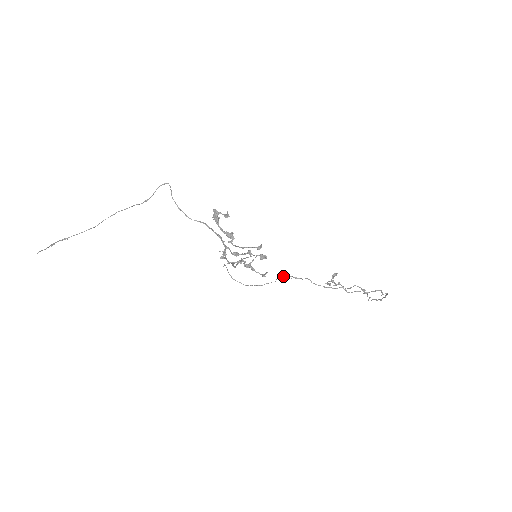
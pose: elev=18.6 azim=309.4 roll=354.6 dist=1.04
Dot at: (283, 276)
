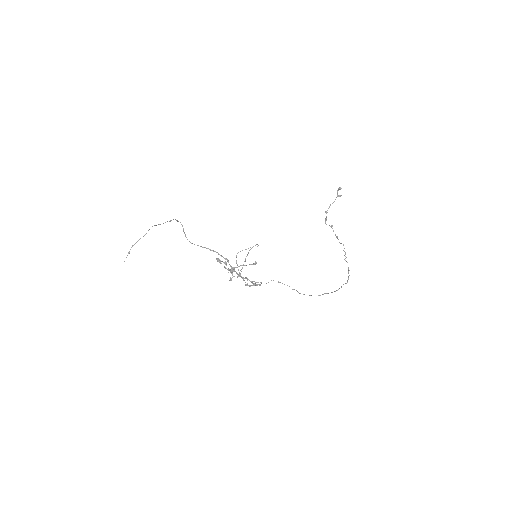
Dot at: (273, 280)
